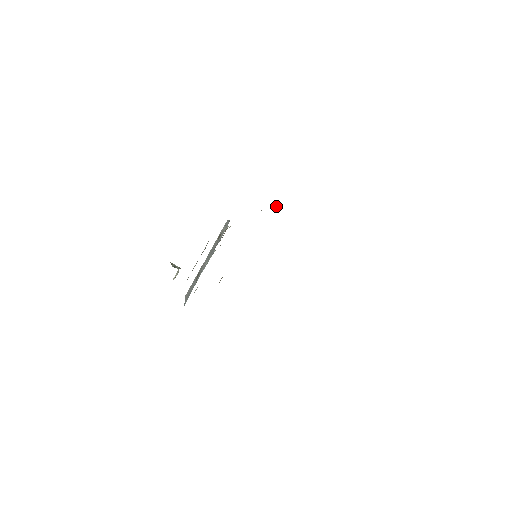
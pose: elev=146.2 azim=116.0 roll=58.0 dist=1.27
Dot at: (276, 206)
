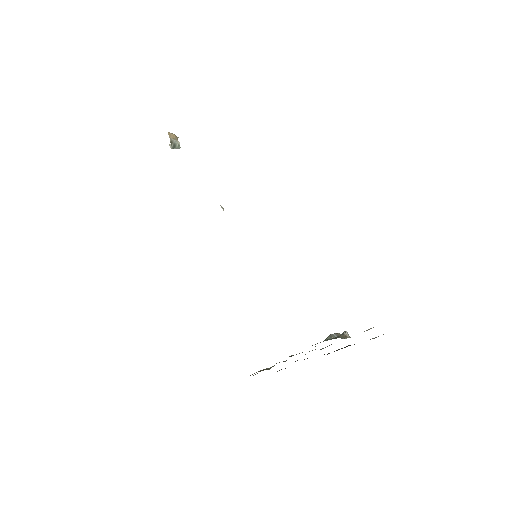
Dot at: occluded
